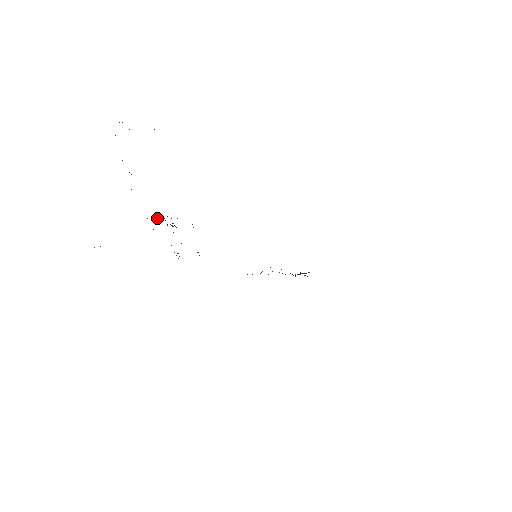
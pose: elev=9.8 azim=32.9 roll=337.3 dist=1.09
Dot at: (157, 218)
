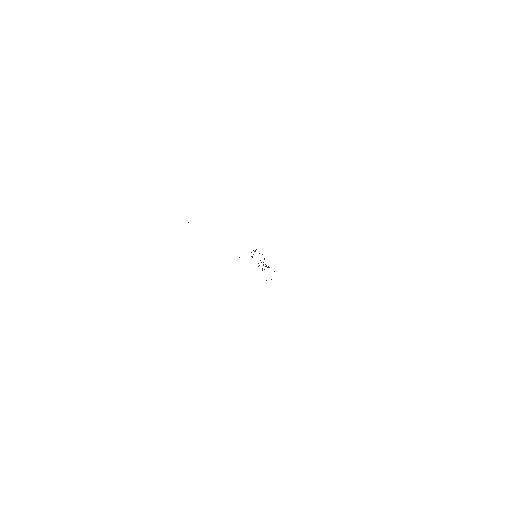
Dot at: occluded
